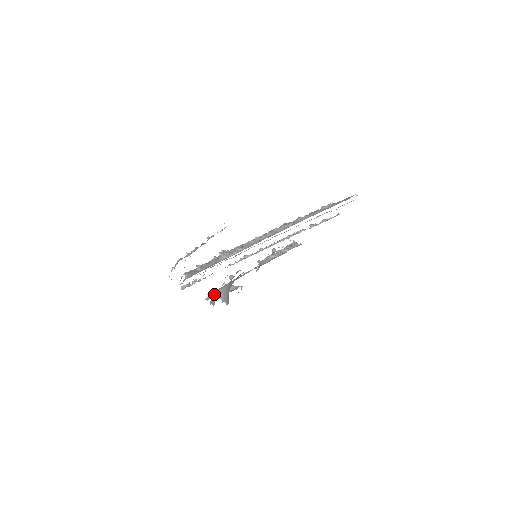
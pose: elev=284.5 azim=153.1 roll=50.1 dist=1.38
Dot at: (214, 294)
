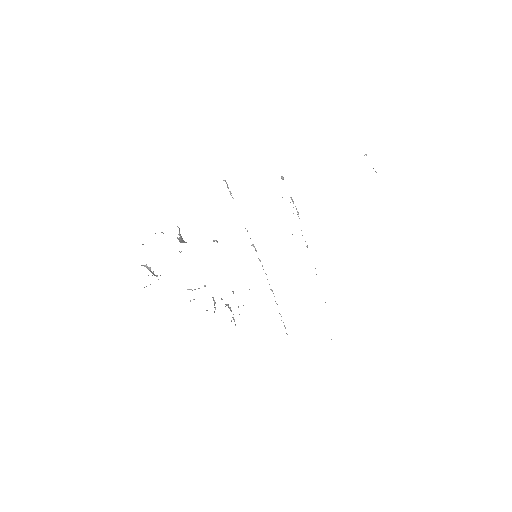
Dot at: (180, 234)
